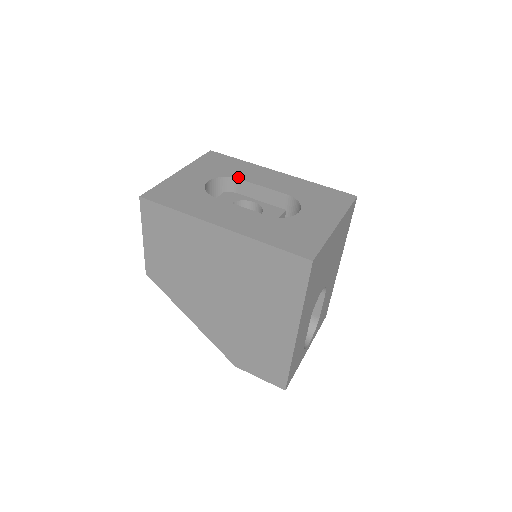
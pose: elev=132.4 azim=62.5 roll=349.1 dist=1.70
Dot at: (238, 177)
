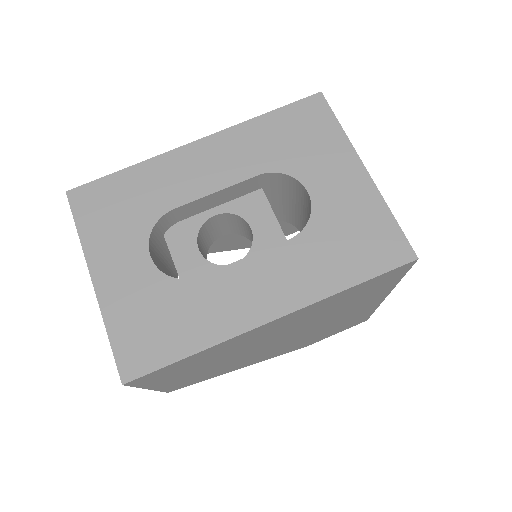
Dot at: (169, 207)
